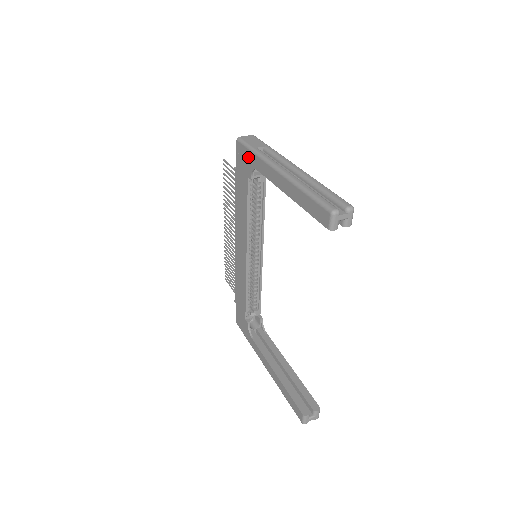
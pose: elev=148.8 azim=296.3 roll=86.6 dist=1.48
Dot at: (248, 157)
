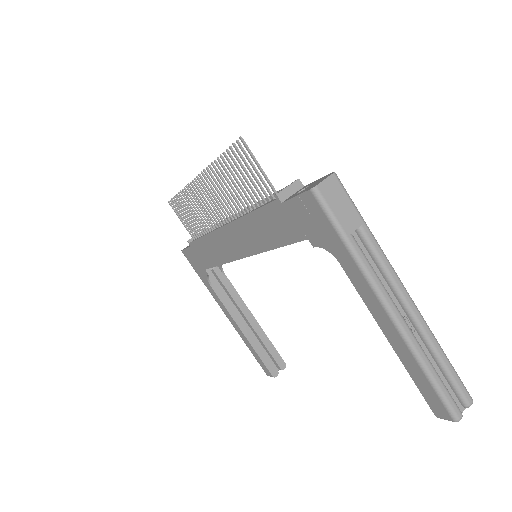
Dot at: (328, 234)
